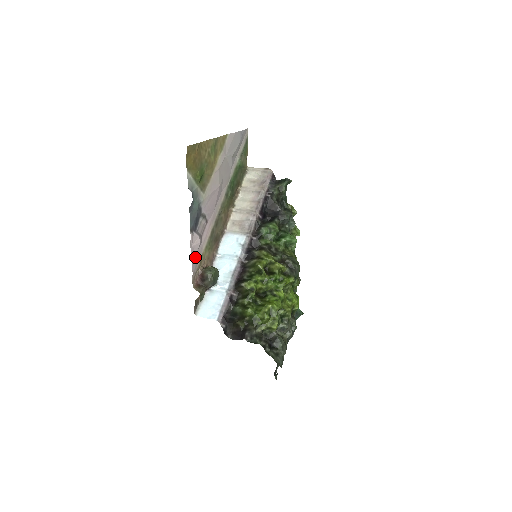
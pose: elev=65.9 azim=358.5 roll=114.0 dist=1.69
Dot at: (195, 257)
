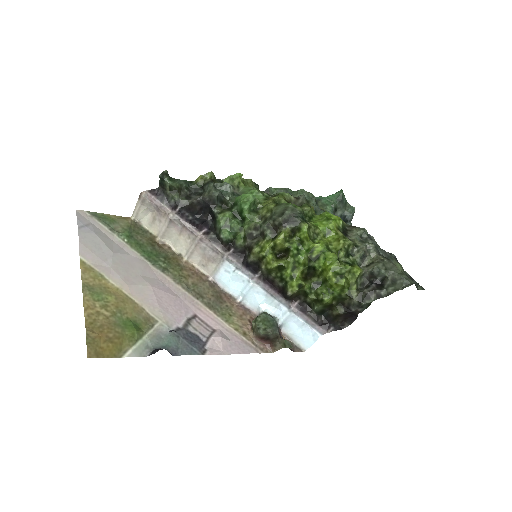
Dot at: (237, 346)
